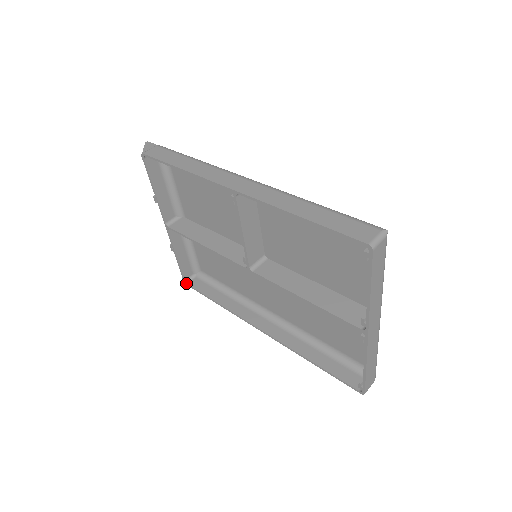
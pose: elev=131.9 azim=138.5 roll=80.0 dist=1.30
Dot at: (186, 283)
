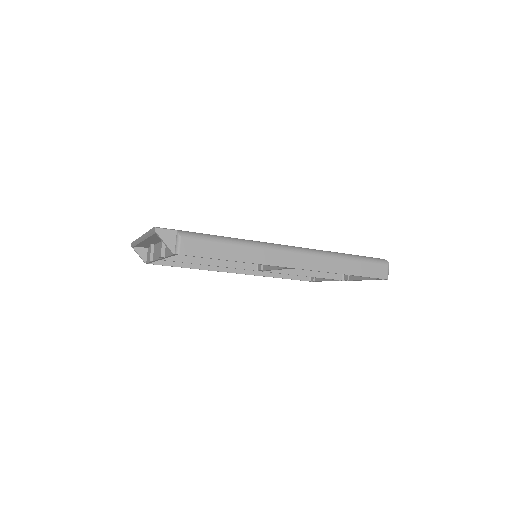
Dot at: occluded
